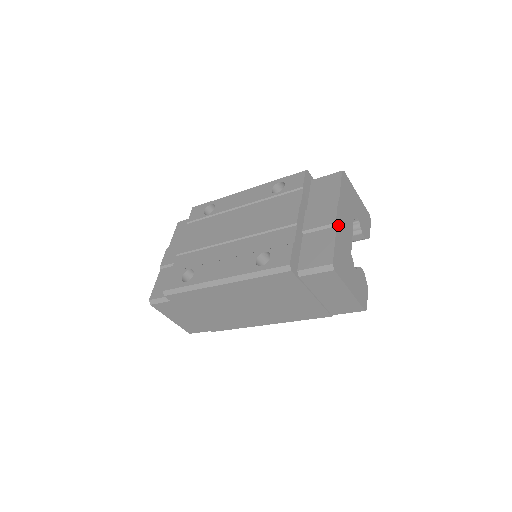
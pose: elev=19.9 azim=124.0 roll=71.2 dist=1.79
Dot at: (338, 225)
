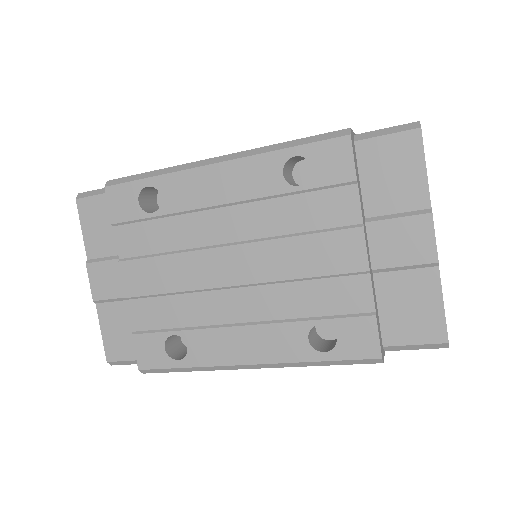
Dot at: (437, 258)
